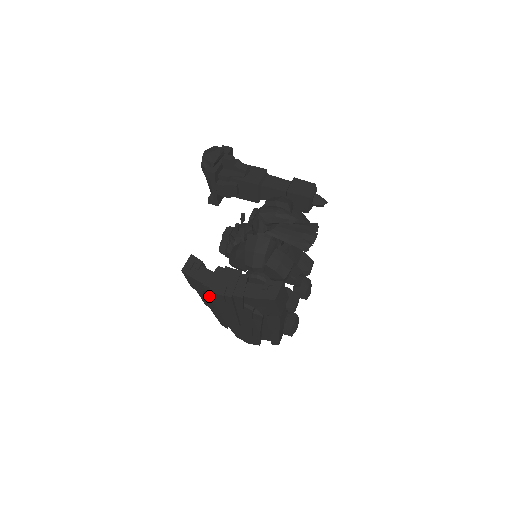
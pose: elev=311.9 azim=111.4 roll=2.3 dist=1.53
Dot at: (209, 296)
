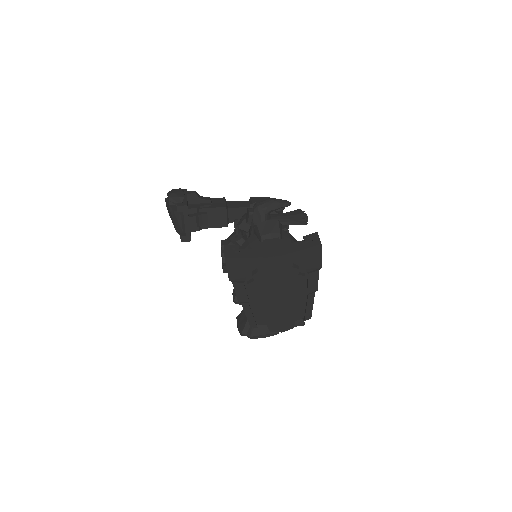
Dot at: (254, 275)
